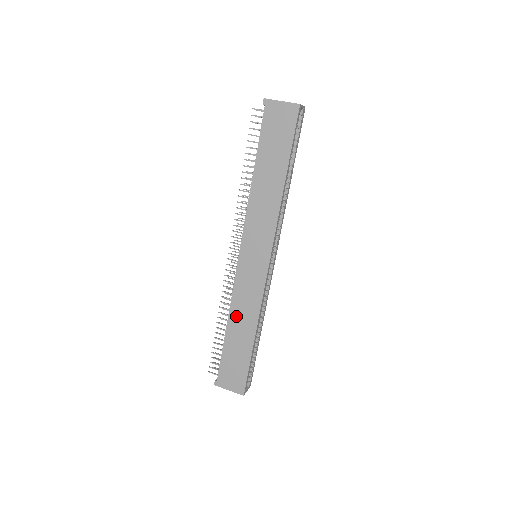
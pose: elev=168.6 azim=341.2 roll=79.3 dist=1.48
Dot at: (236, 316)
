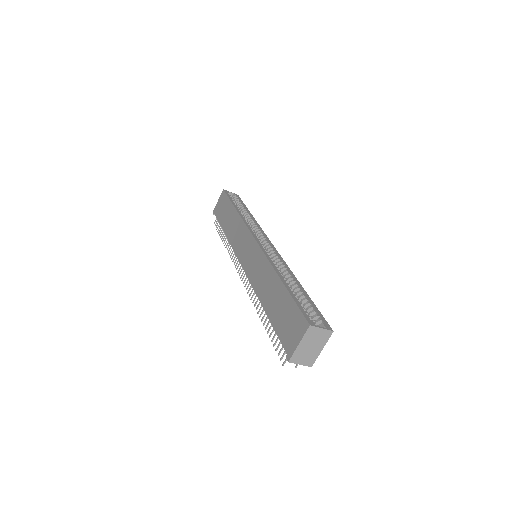
Dot at: (262, 291)
